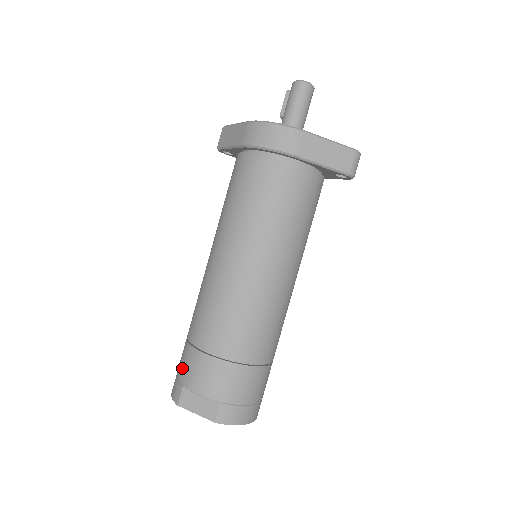
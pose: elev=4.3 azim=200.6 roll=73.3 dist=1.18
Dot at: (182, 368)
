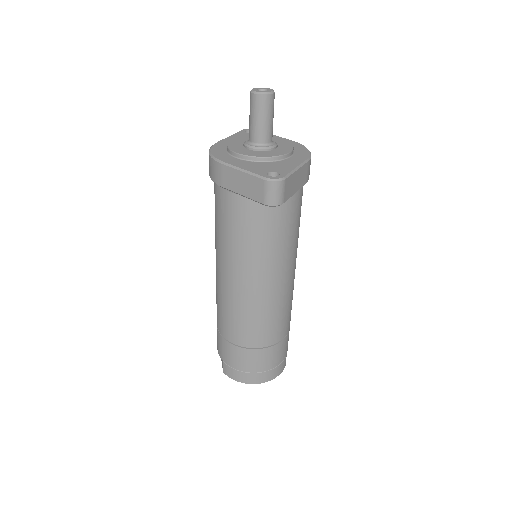
Dot at: occluded
